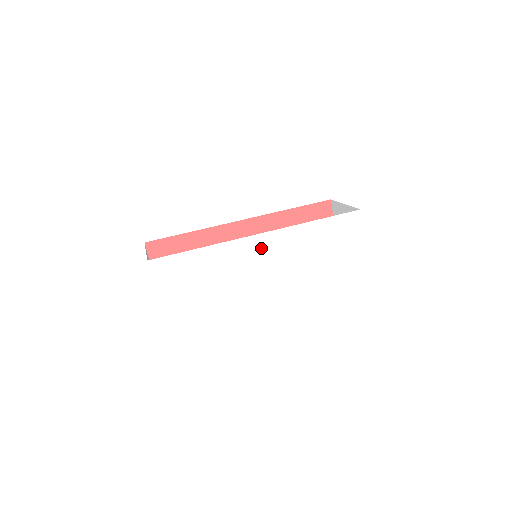
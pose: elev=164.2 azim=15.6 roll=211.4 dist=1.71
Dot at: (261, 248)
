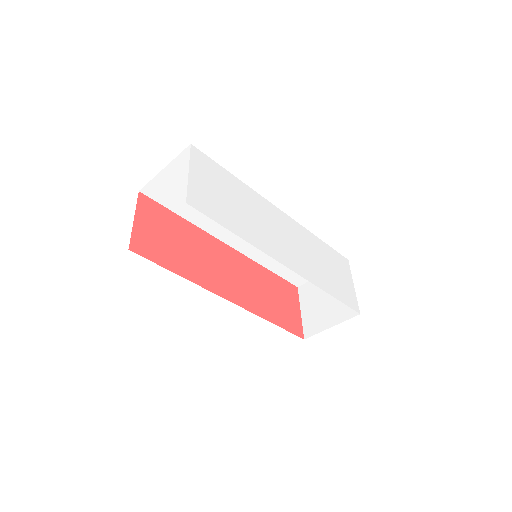
Dot at: (282, 222)
